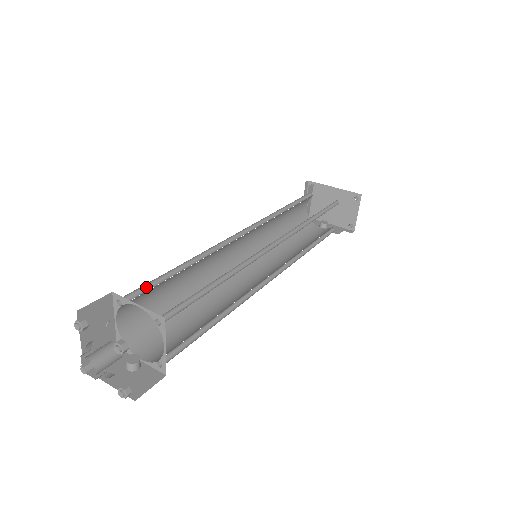
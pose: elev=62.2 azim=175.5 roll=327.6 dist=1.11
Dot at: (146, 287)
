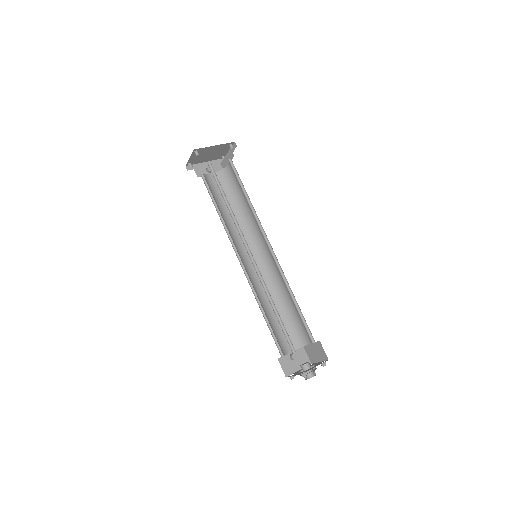
Dot at: (285, 335)
